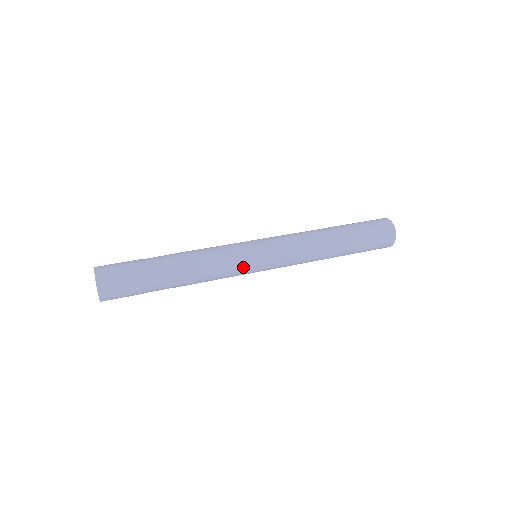
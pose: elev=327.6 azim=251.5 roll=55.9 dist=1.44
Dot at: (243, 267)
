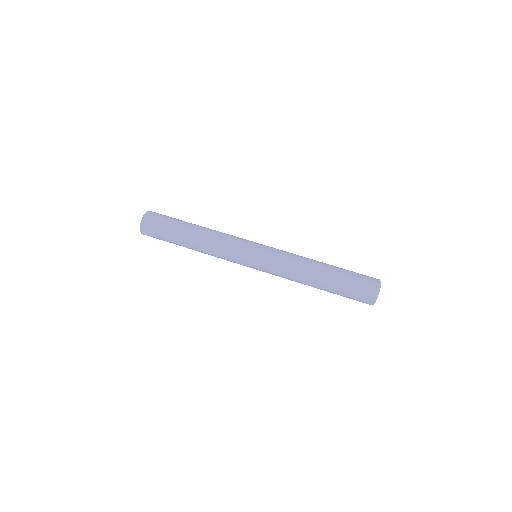
Dot at: (239, 252)
